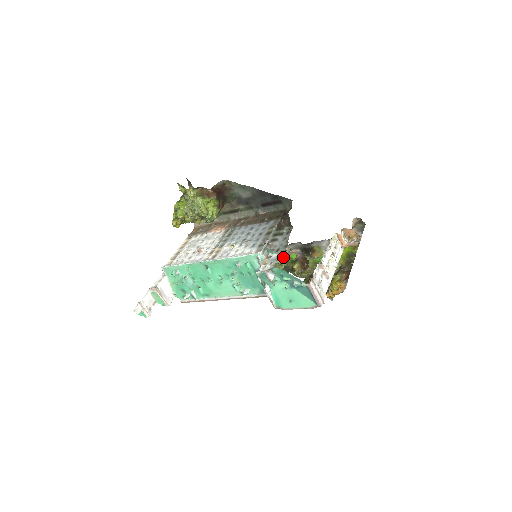
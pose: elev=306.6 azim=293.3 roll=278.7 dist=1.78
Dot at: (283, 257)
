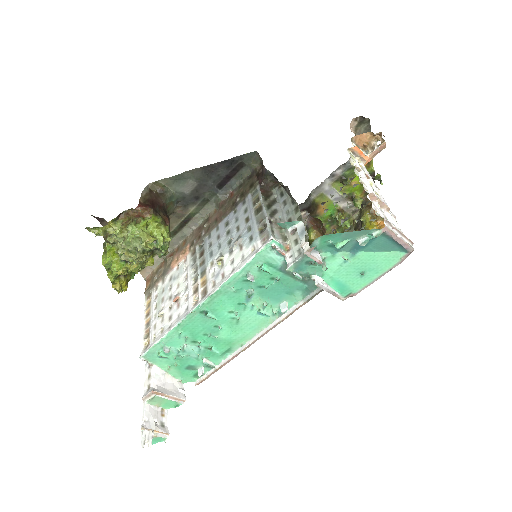
Dot at: occluded
